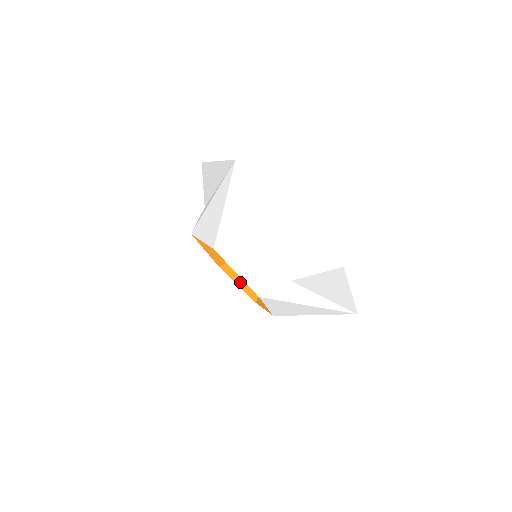
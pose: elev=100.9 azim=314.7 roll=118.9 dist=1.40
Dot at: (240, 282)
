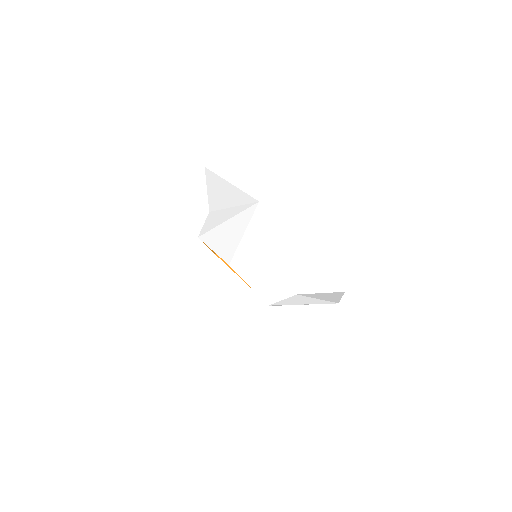
Dot at: occluded
